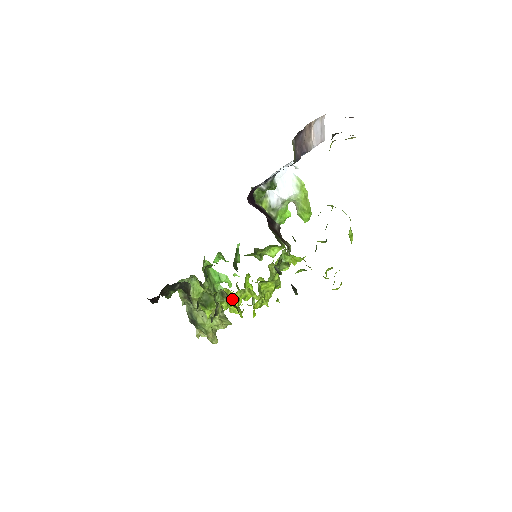
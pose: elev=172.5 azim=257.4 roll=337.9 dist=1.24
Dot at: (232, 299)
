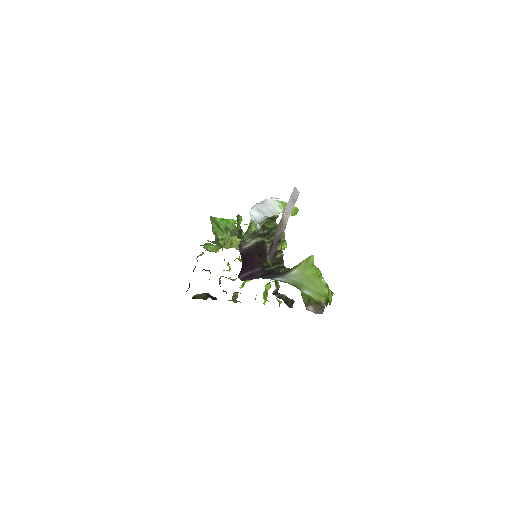
Dot at: occluded
